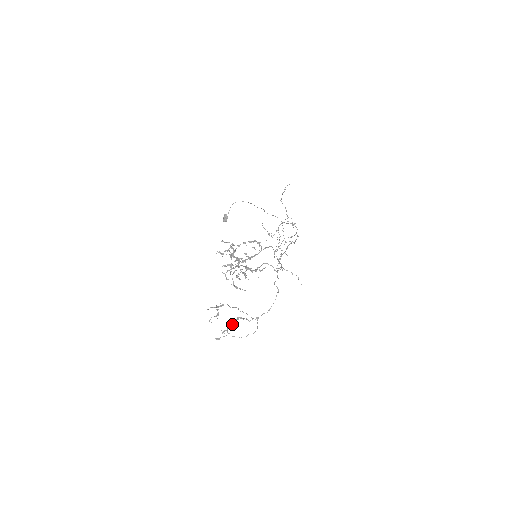
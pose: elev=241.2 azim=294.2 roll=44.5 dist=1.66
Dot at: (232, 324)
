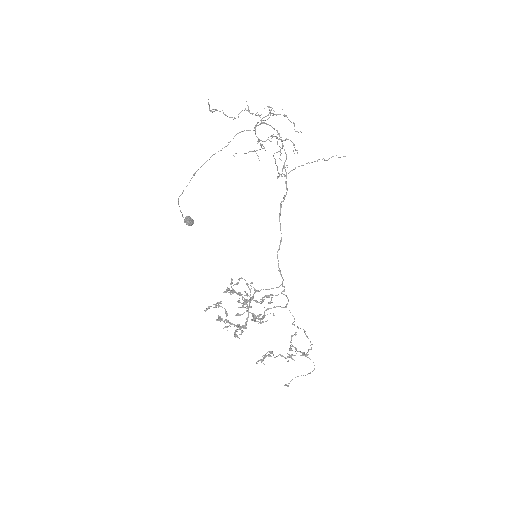
Dot at: (291, 350)
